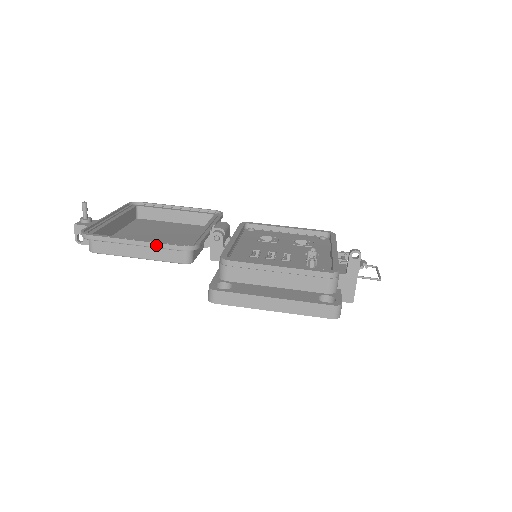
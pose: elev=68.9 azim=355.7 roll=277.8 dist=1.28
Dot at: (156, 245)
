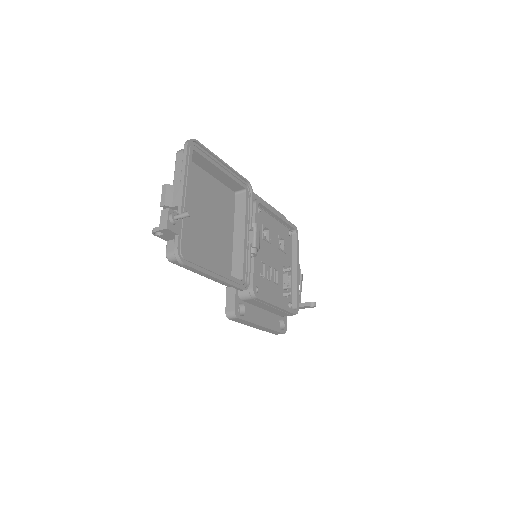
Dot at: (227, 284)
